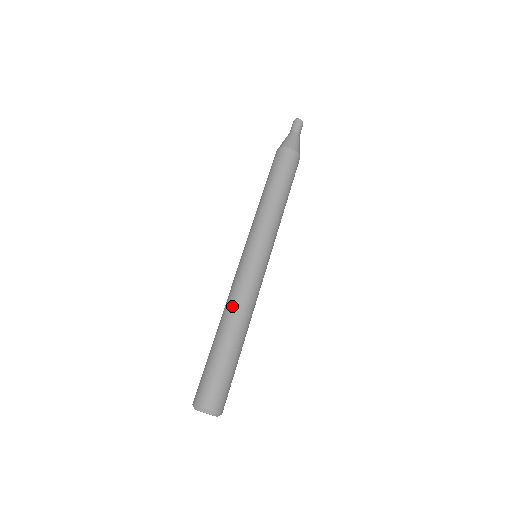
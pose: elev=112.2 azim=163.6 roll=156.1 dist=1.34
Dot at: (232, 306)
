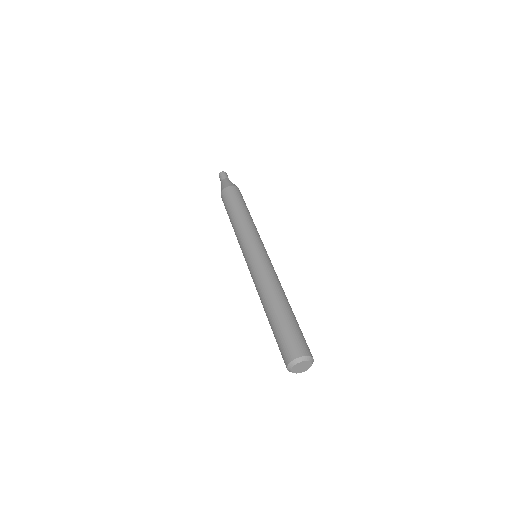
Dot at: (264, 288)
